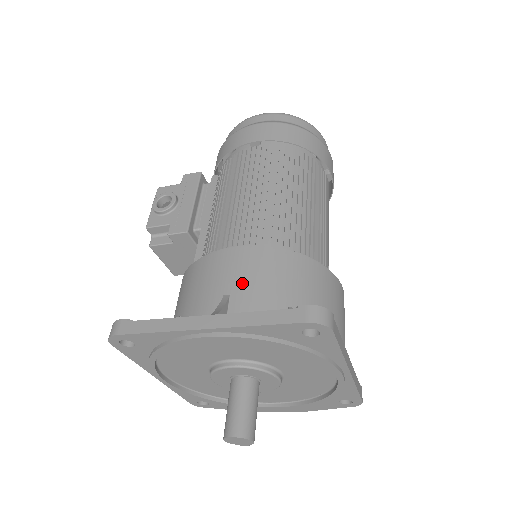
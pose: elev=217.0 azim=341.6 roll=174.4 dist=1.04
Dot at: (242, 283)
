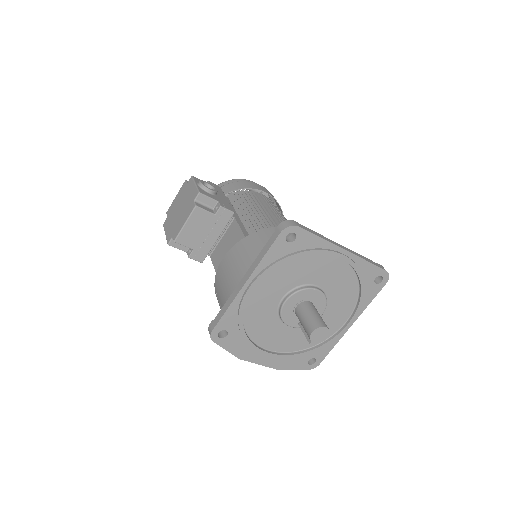
Dot at: occluded
